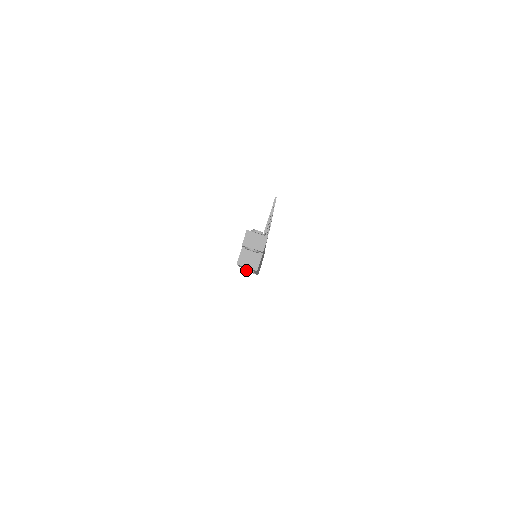
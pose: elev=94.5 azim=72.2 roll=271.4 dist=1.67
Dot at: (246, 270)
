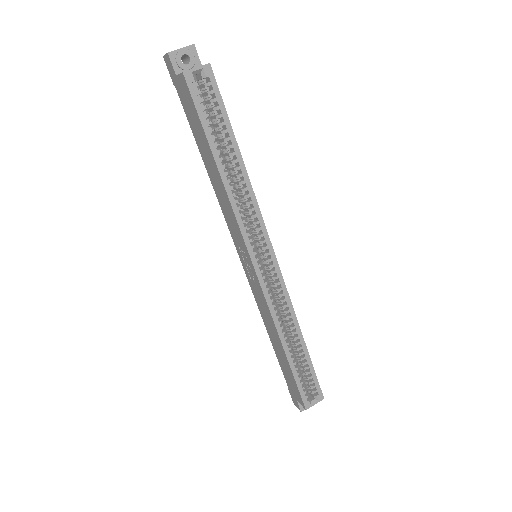
Dot at: (275, 316)
